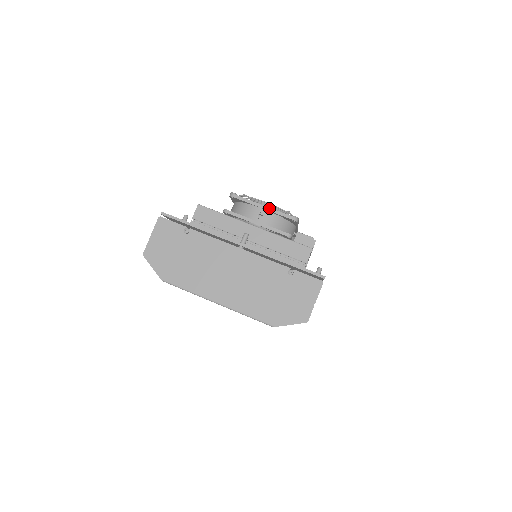
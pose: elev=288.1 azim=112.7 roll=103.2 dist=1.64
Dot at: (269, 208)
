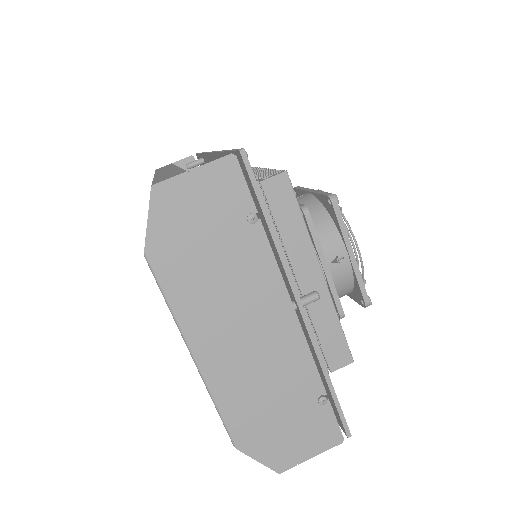
Dot at: (356, 262)
